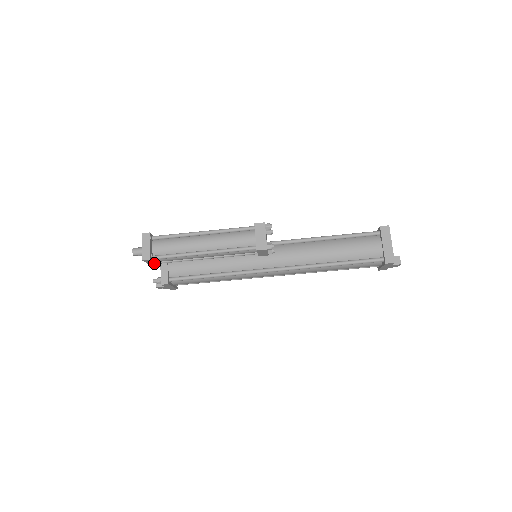
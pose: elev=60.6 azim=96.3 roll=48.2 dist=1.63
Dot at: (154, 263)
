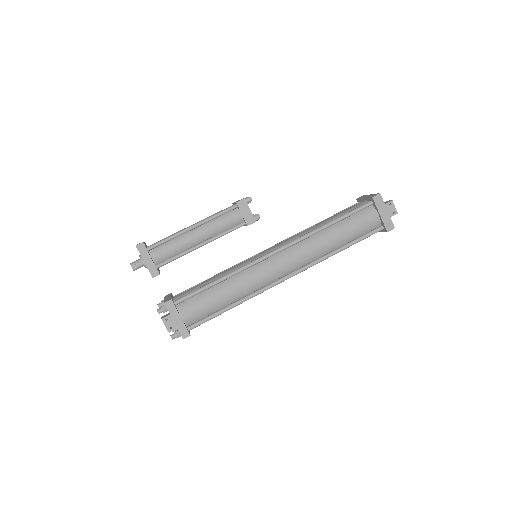
Dot at: (150, 259)
